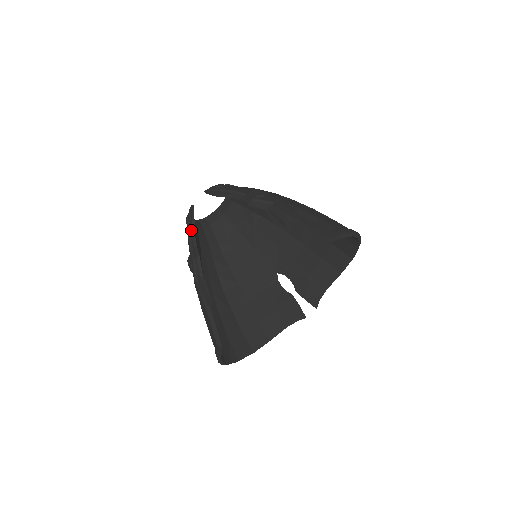
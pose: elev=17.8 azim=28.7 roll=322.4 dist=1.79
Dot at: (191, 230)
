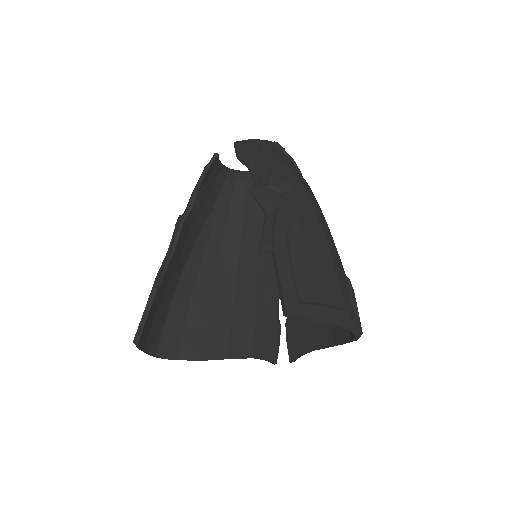
Dot at: (198, 184)
